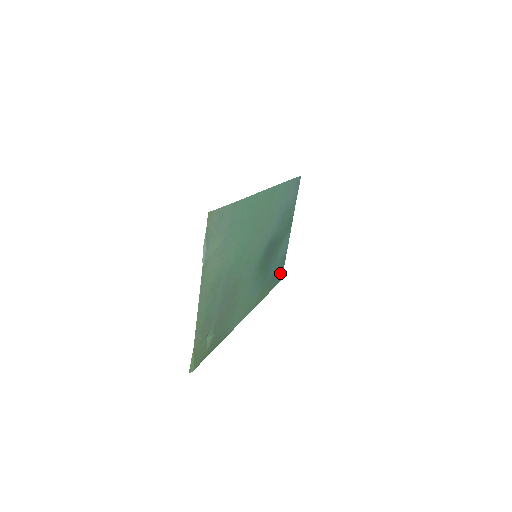
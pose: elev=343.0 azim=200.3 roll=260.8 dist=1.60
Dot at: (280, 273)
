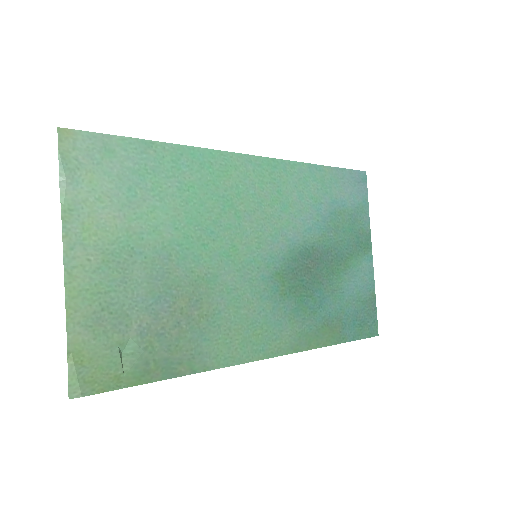
Dot at: (367, 321)
